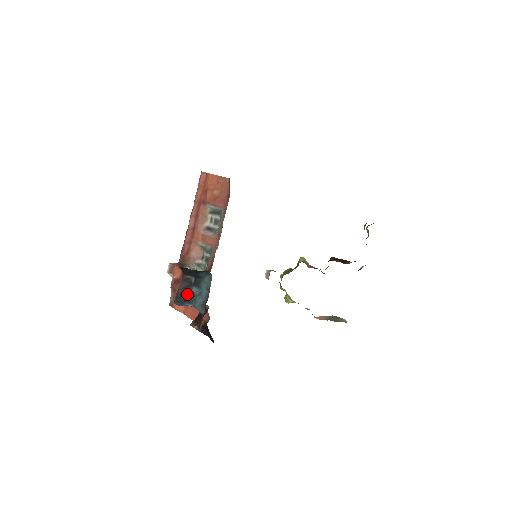
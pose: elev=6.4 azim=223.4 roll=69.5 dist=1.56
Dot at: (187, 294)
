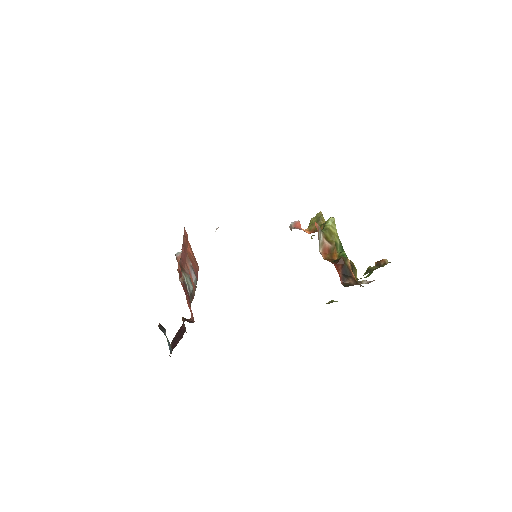
Dot at: occluded
